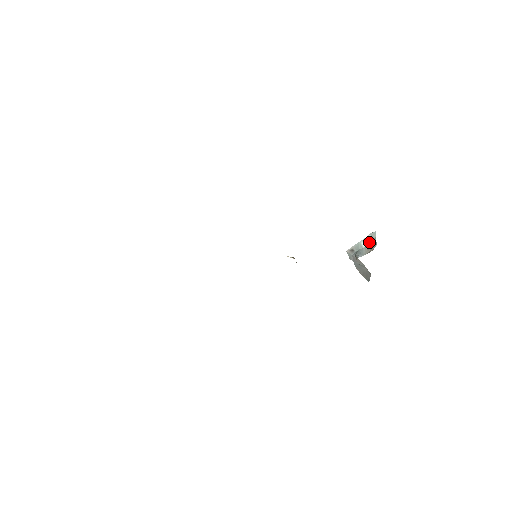
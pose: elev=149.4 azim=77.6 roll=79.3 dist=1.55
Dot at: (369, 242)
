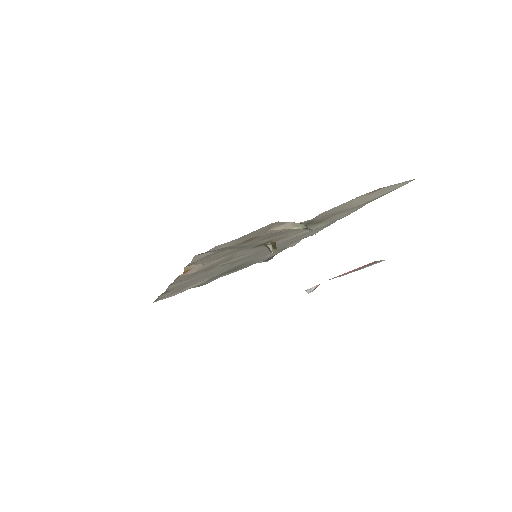
Dot at: occluded
